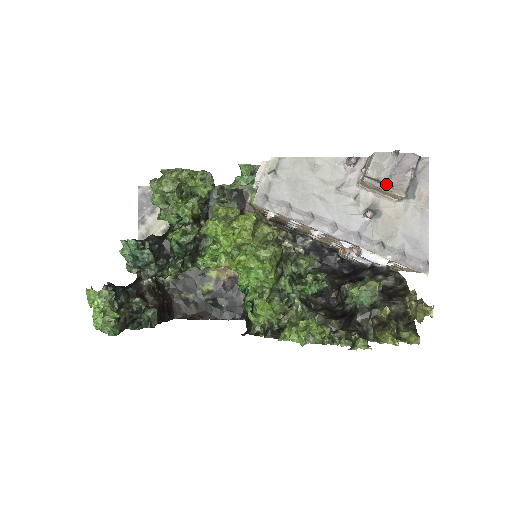
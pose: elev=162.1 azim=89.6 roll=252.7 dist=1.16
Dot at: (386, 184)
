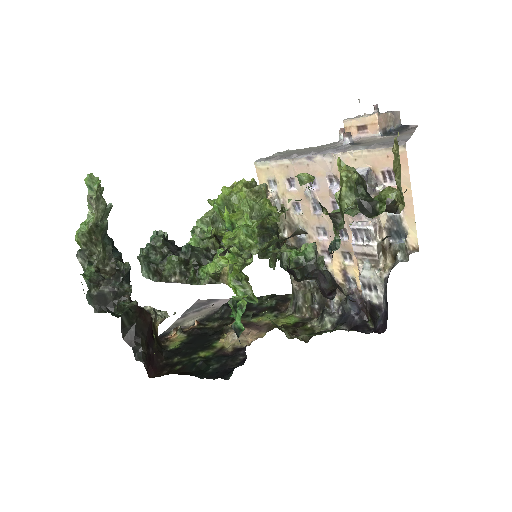
Dot at: (363, 117)
